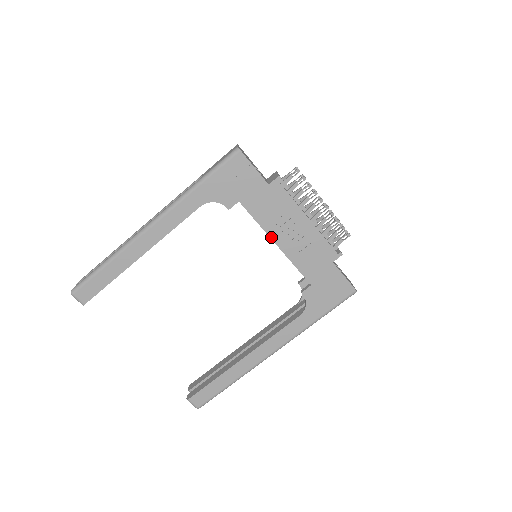
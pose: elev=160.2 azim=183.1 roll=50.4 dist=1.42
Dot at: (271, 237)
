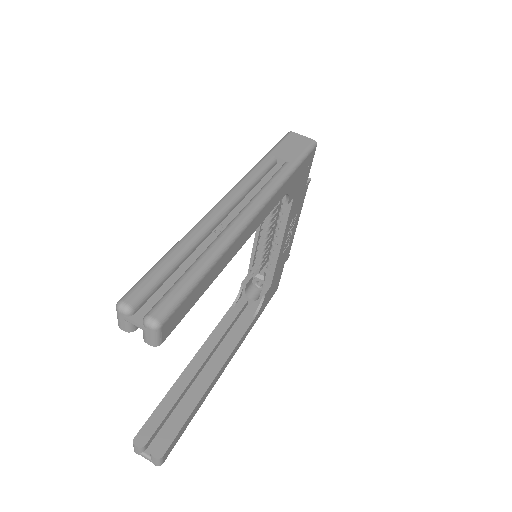
Dot at: (283, 238)
